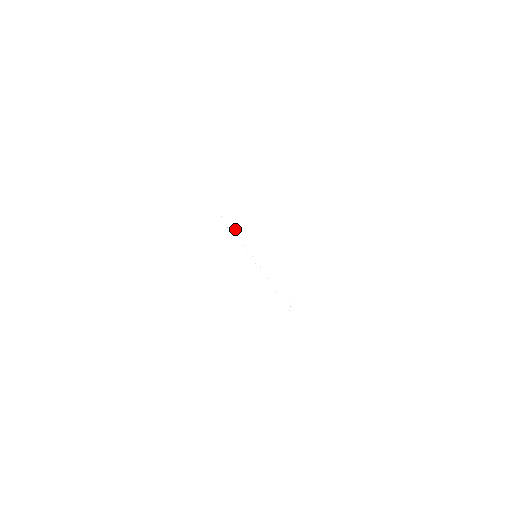
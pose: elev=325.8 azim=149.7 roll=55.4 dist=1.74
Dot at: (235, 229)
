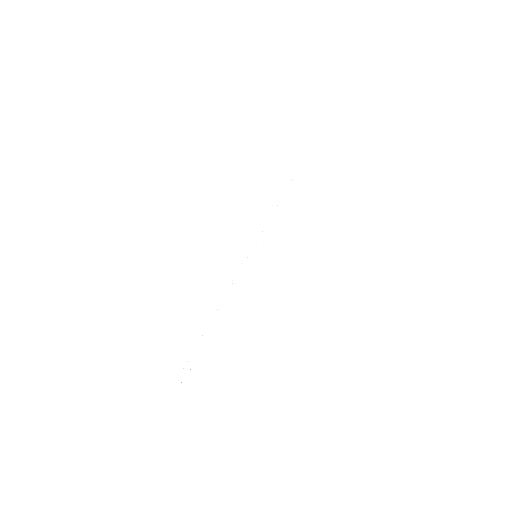
Dot at: (278, 213)
